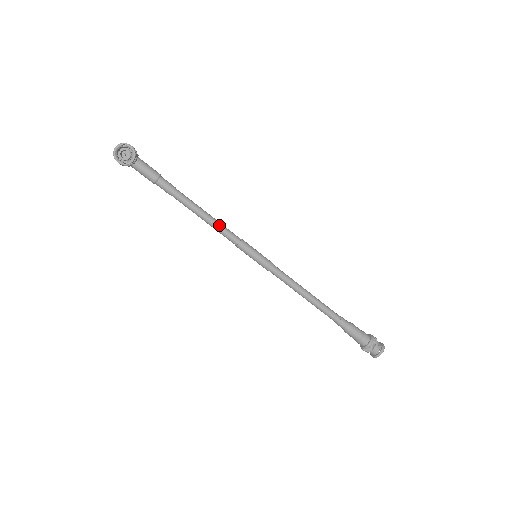
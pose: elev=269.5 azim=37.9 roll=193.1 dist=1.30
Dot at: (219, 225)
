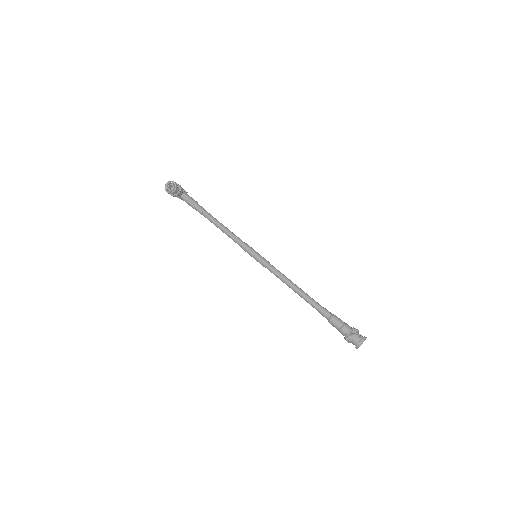
Dot at: (231, 234)
